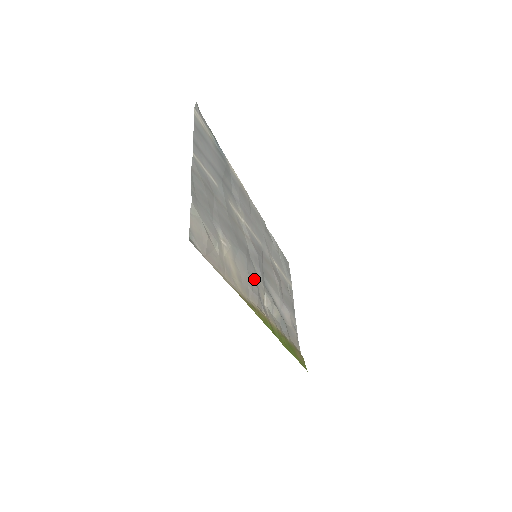
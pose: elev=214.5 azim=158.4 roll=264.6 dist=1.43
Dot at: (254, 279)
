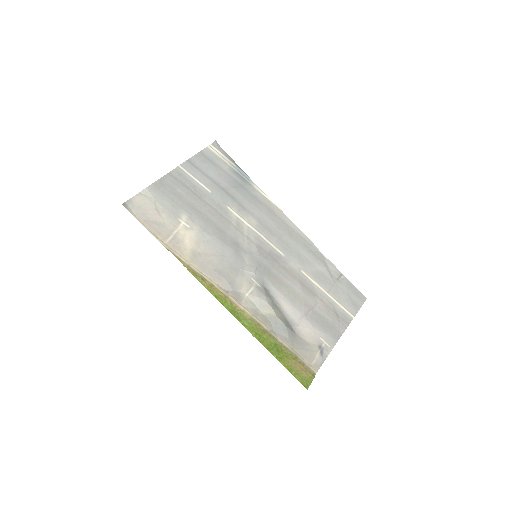
Dot at: (233, 267)
